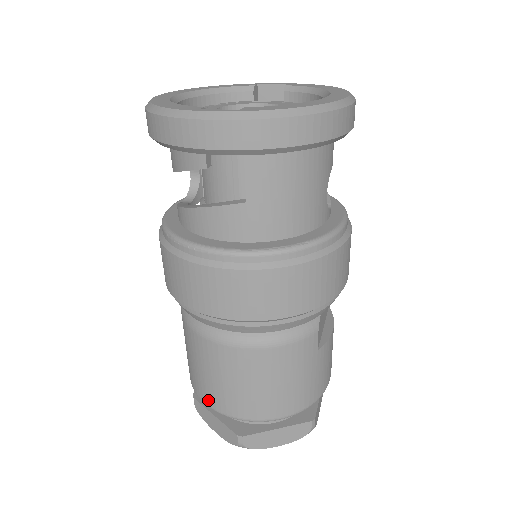
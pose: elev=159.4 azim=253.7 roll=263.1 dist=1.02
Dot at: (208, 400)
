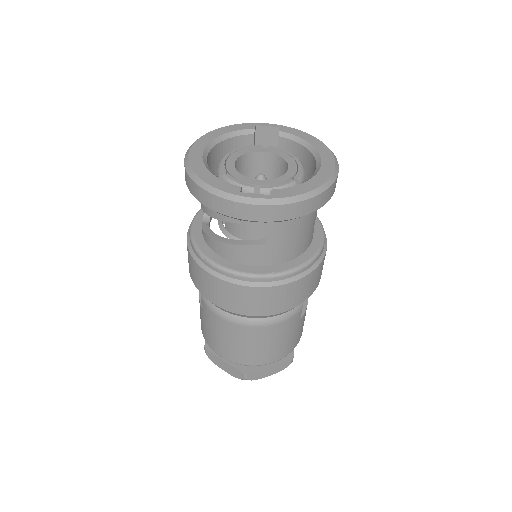
Dot at: (223, 354)
